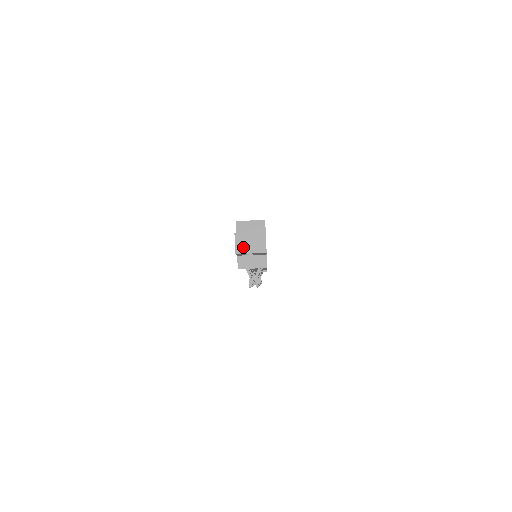
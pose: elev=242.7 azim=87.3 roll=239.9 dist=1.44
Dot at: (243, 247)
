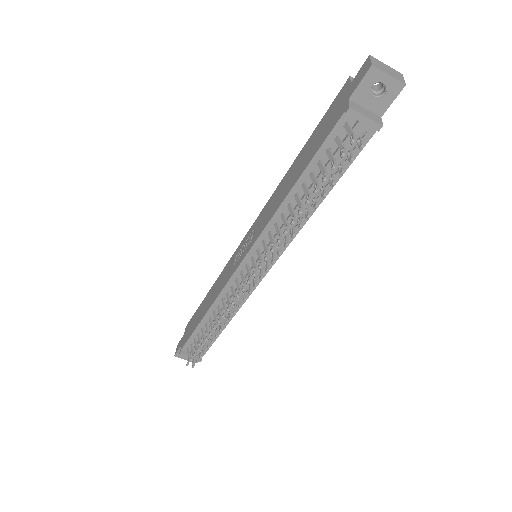
Dot at: (380, 67)
